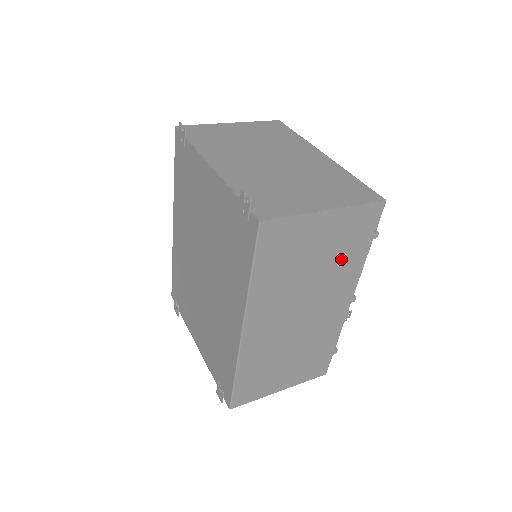
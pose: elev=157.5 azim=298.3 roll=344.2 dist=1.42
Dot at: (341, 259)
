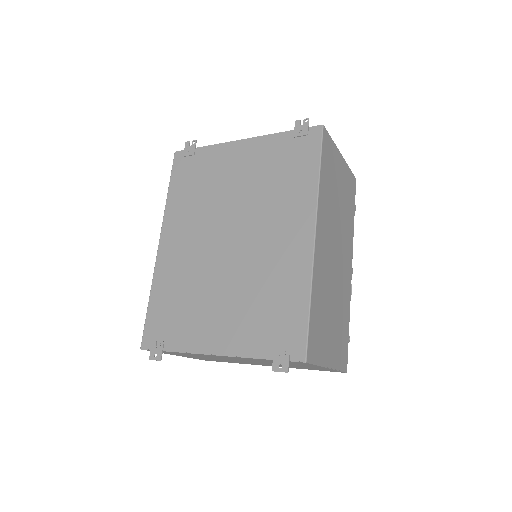
Dot at: (347, 212)
